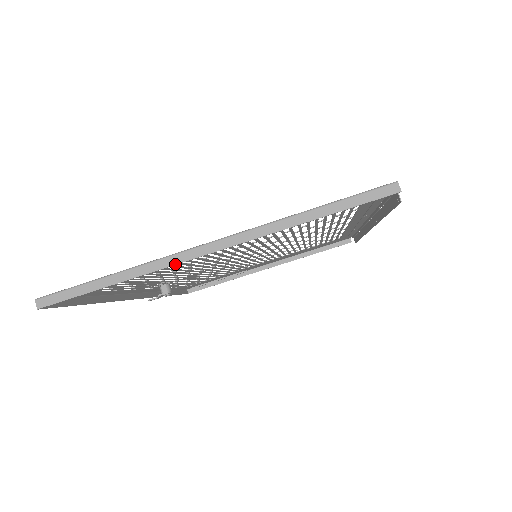
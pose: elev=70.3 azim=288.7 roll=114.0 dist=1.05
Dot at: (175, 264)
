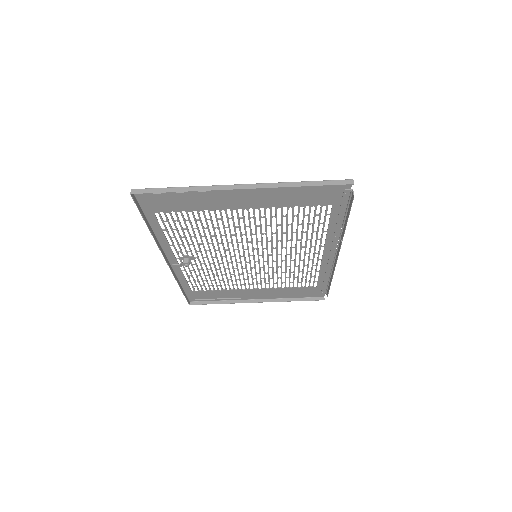
Dot at: (219, 190)
